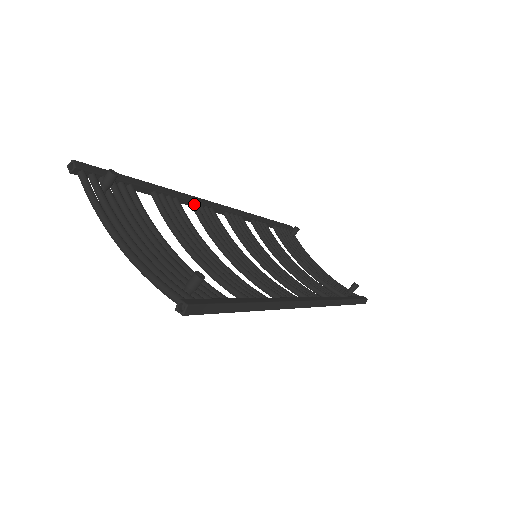
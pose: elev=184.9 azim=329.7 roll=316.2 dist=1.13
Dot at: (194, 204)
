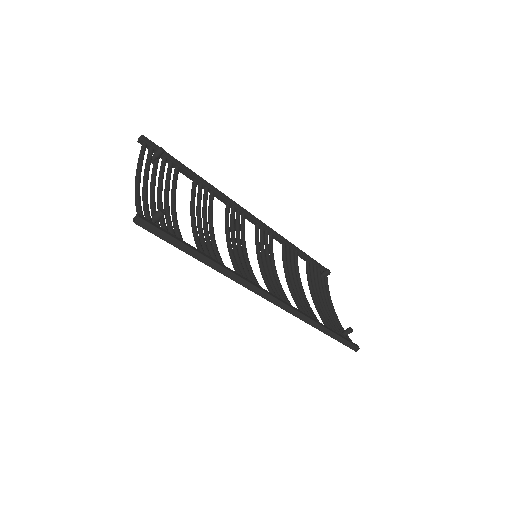
Dot at: (227, 203)
